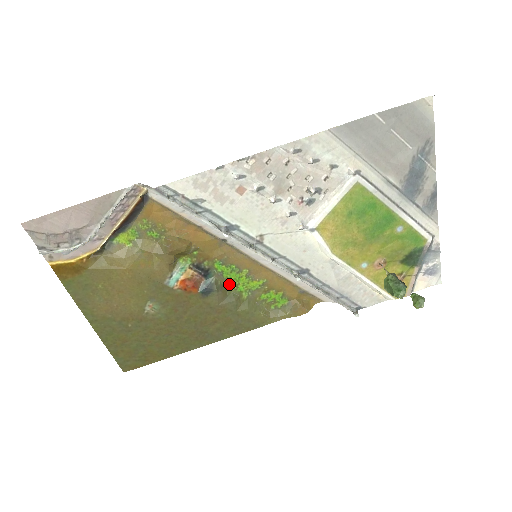
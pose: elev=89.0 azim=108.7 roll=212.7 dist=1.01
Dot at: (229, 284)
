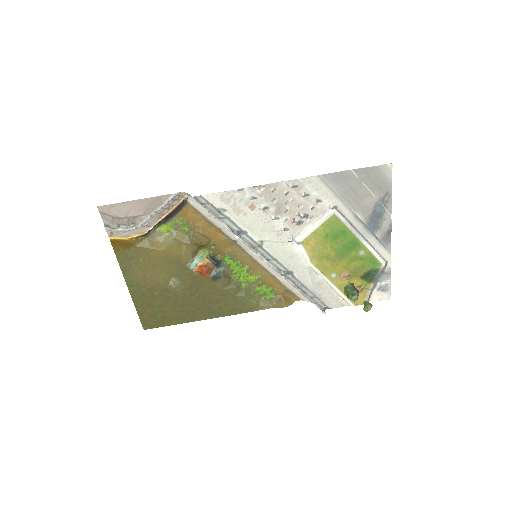
Dot at: (233, 275)
